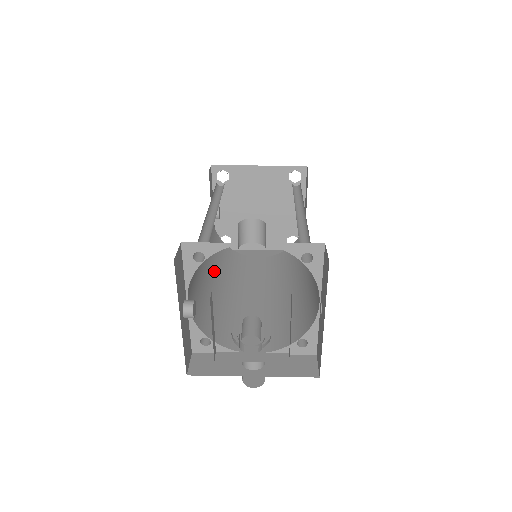
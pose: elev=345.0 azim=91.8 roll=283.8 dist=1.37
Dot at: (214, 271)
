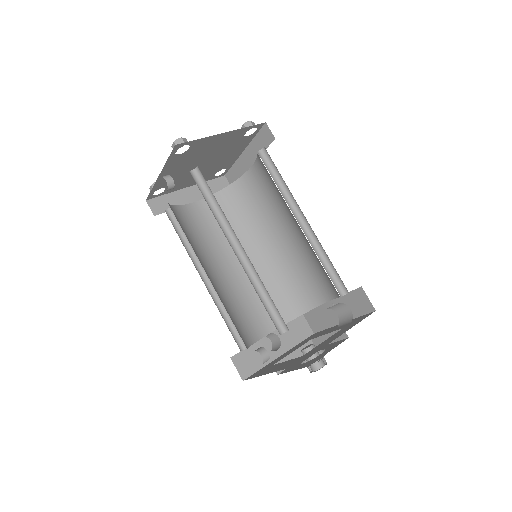
Dot at: (201, 264)
